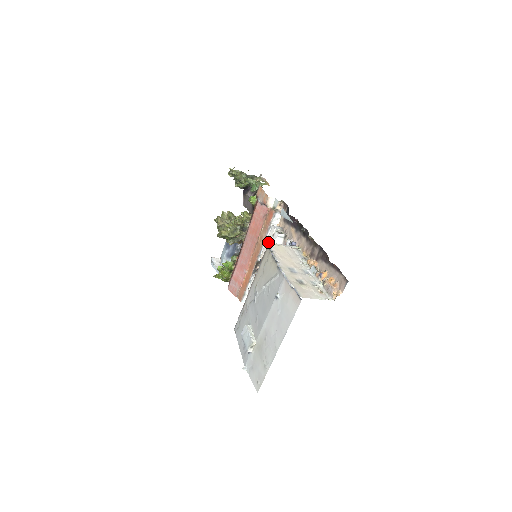
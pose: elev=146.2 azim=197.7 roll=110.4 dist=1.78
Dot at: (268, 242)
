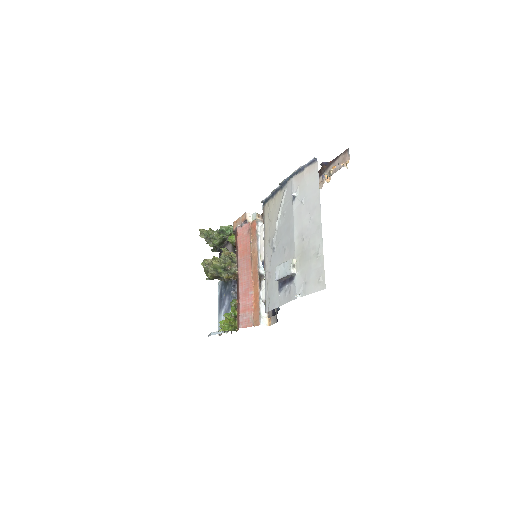
Dot at: (262, 202)
